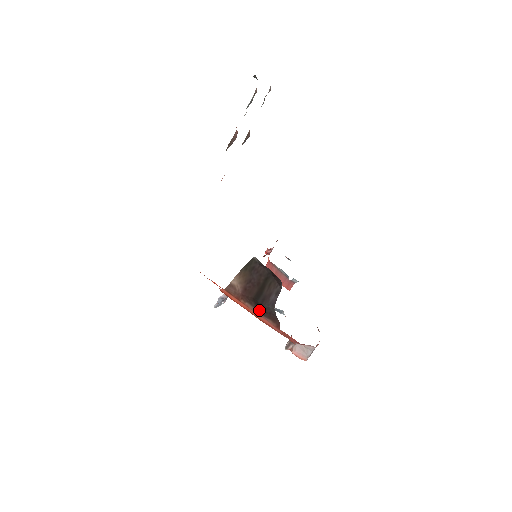
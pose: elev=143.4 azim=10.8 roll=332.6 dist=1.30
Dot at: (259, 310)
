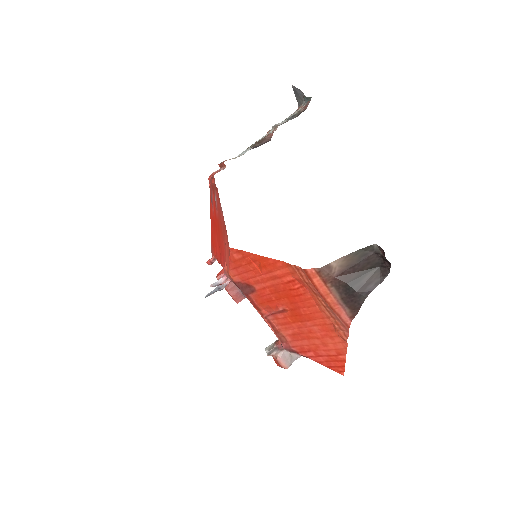
Dot at: (344, 297)
